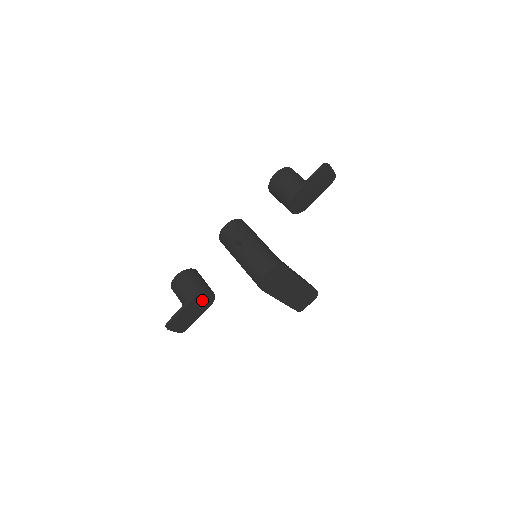
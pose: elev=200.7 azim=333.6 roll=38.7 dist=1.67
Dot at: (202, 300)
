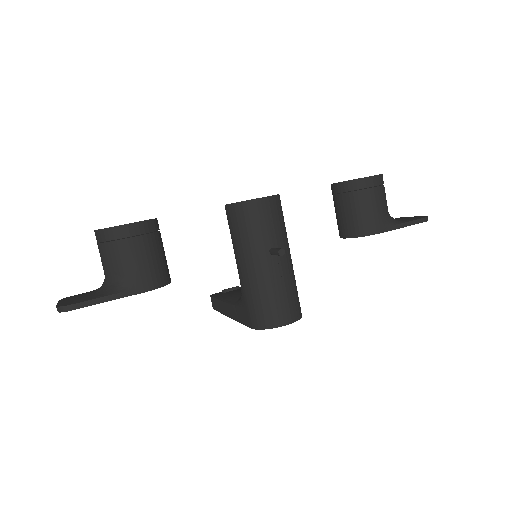
Dot at: occluded
